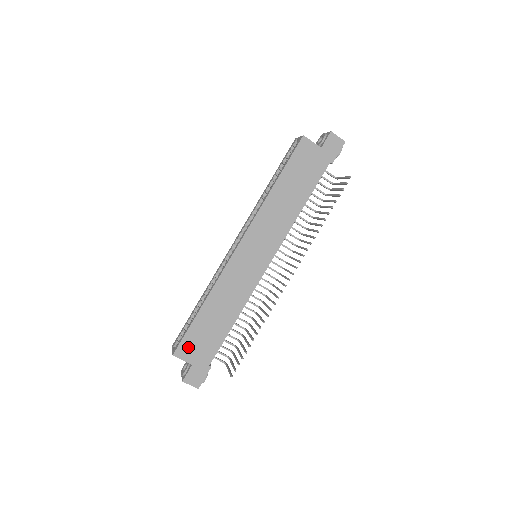
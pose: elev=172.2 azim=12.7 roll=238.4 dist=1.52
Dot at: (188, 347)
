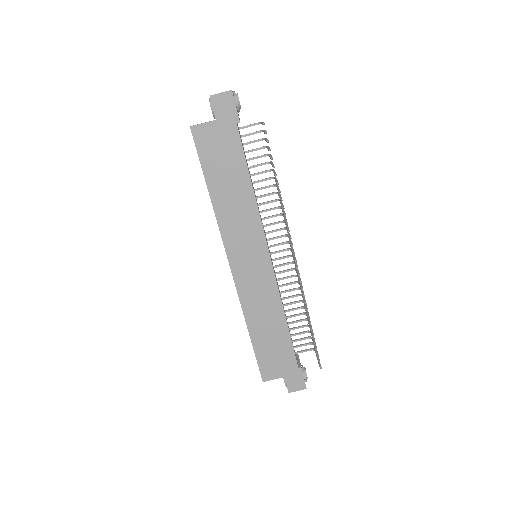
Dot at: (268, 368)
